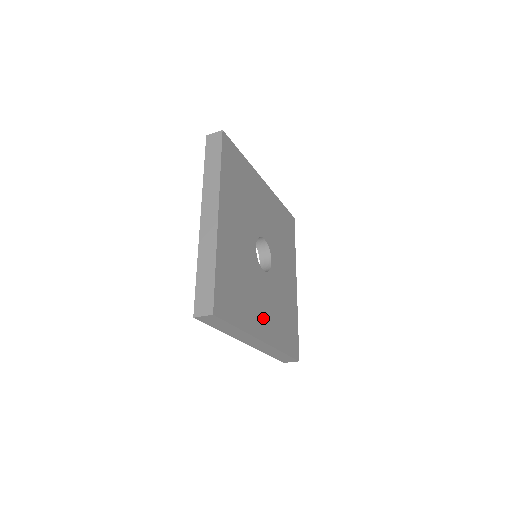
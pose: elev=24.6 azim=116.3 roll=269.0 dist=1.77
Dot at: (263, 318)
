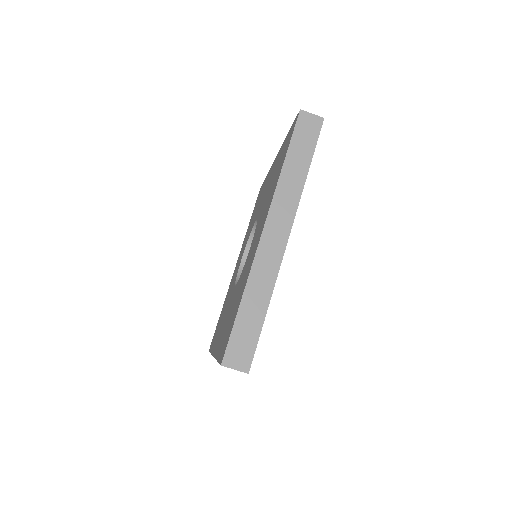
Dot at: occluded
